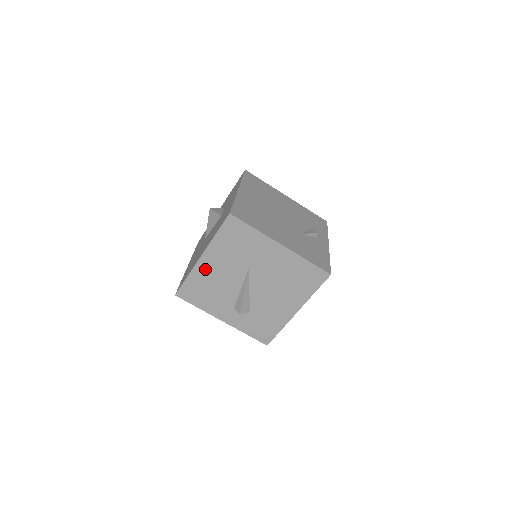
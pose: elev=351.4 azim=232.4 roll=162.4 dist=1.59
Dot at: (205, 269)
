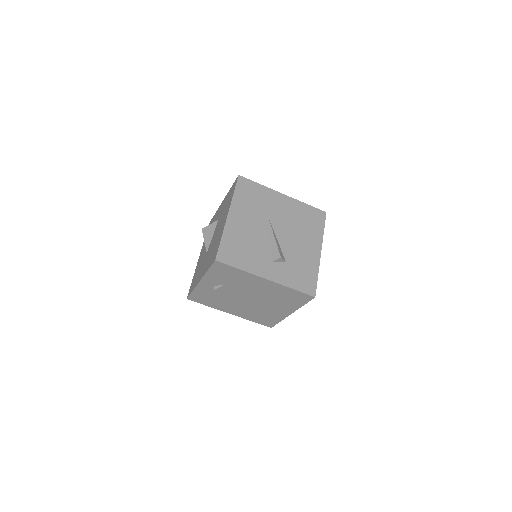
Dot at: (235, 226)
